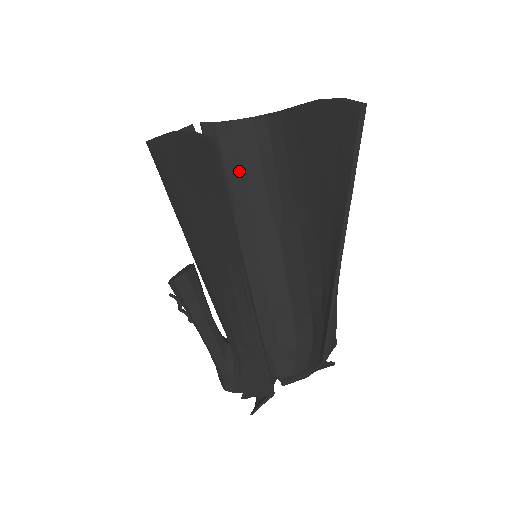
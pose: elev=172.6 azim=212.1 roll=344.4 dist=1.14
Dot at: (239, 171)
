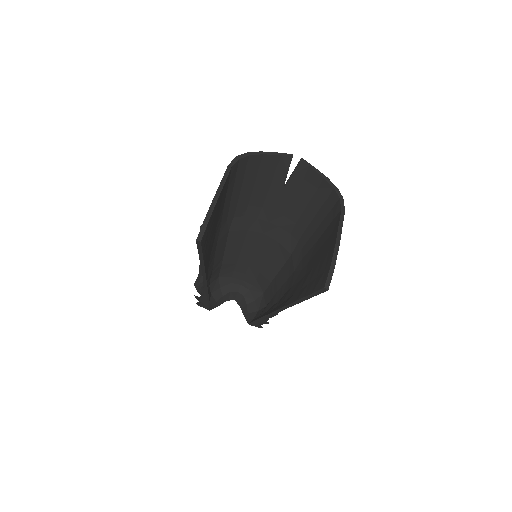
Dot at: (301, 203)
